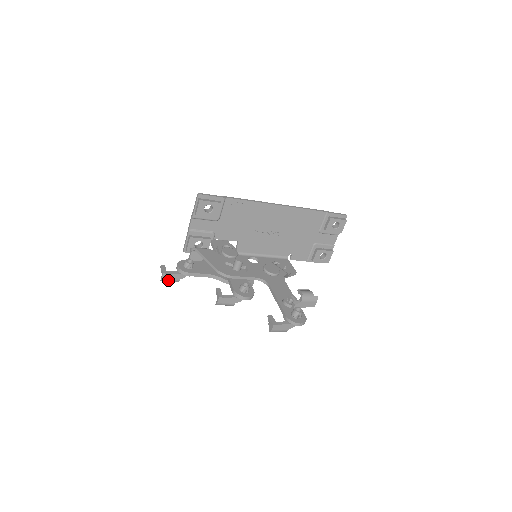
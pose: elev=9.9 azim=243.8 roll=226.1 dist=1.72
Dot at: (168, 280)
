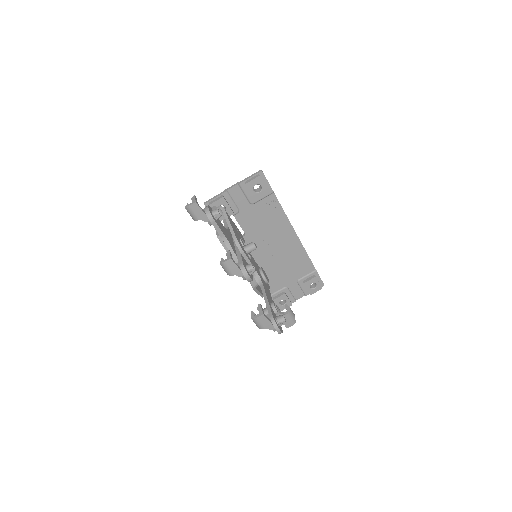
Dot at: (192, 211)
